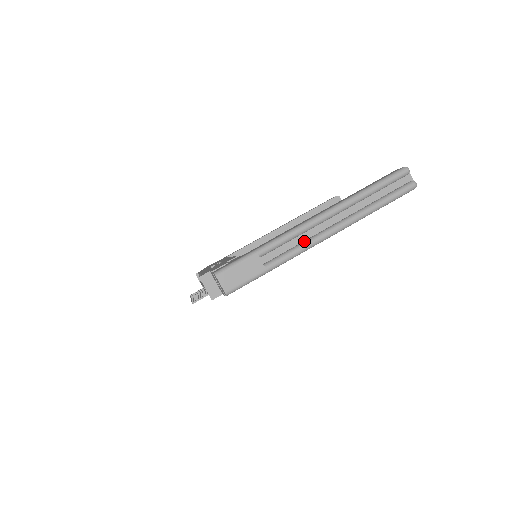
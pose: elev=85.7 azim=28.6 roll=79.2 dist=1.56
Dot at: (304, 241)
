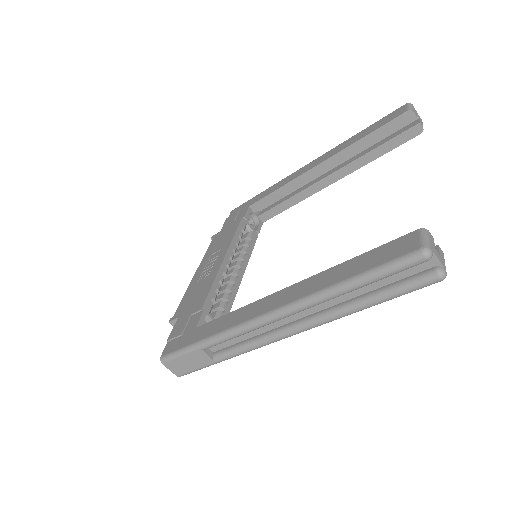
Dot at: (258, 337)
